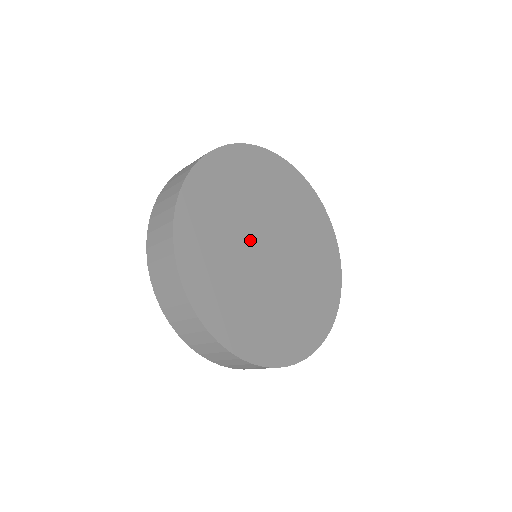
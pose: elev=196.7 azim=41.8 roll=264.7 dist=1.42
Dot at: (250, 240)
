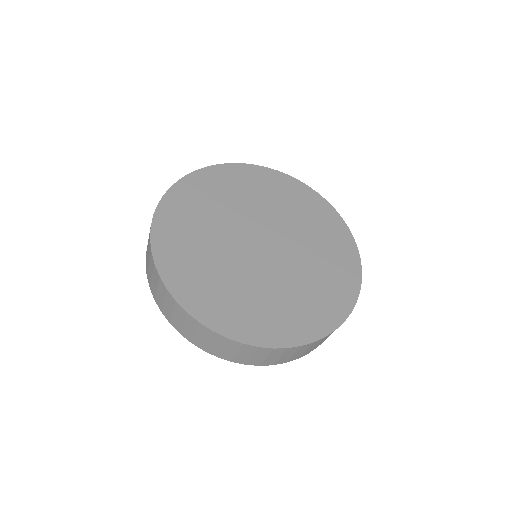
Dot at: (238, 231)
